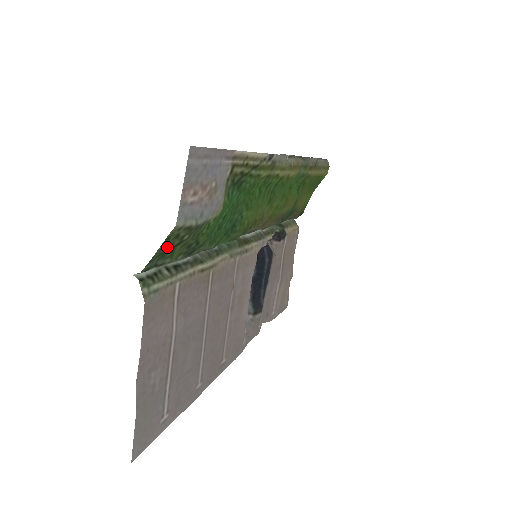
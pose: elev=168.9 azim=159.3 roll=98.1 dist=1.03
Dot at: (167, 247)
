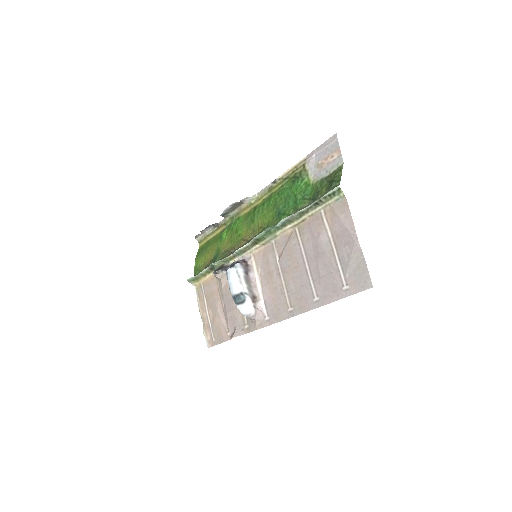
Dot at: (334, 178)
